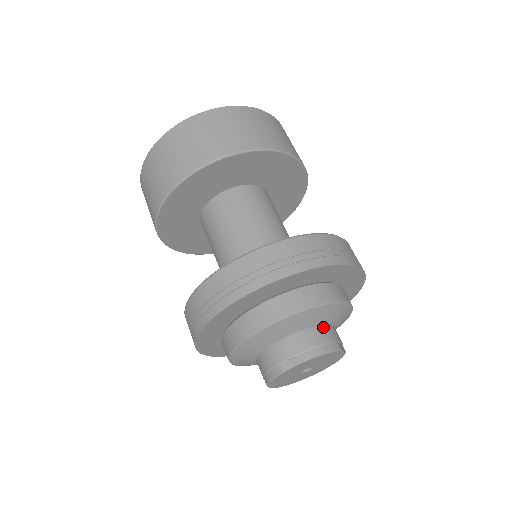
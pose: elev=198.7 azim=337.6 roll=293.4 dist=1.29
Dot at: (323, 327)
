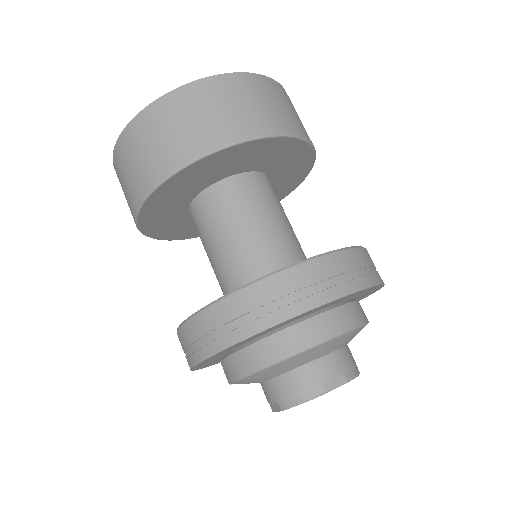
Dot at: (299, 370)
